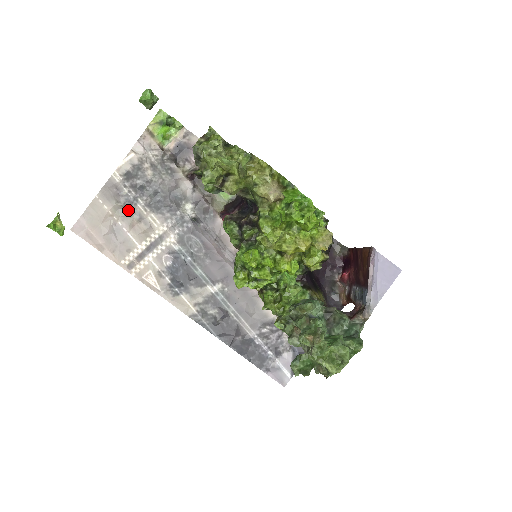
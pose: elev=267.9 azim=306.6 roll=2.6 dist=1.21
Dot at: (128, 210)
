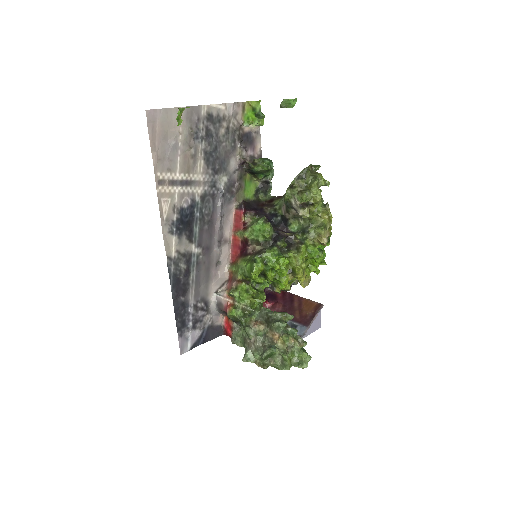
Dot at: (192, 141)
